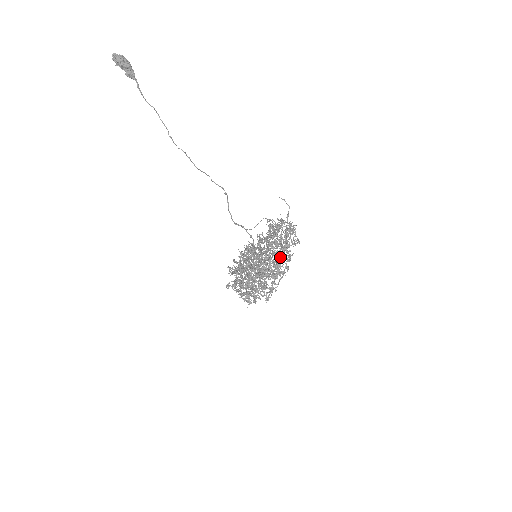
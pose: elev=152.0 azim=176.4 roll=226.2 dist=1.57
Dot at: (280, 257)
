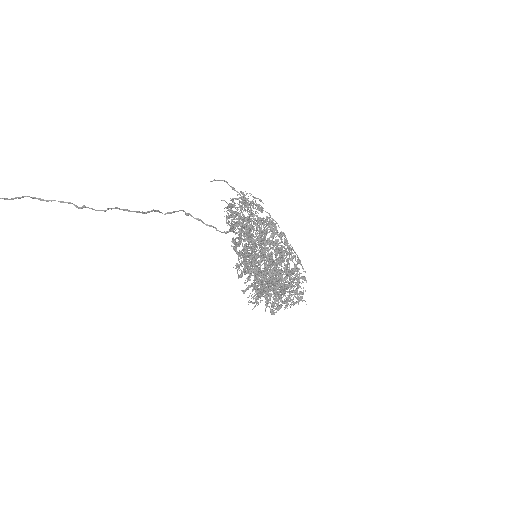
Dot at: (272, 228)
